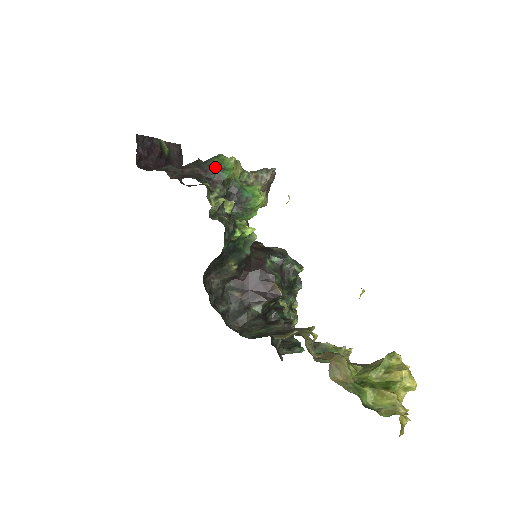
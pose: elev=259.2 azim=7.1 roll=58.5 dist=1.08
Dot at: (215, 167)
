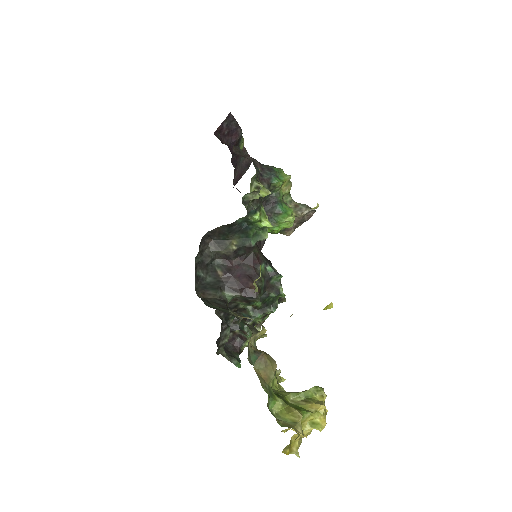
Dot at: (271, 171)
